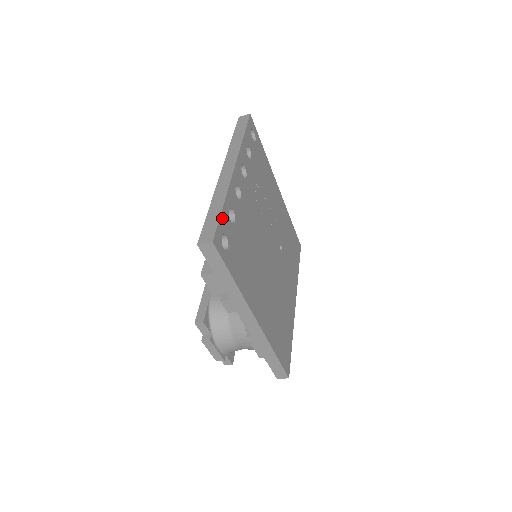
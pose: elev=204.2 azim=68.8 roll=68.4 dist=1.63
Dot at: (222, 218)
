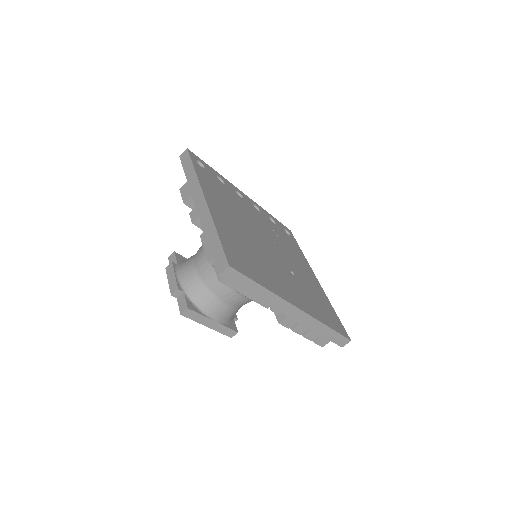
Dot at: (208, 166)
